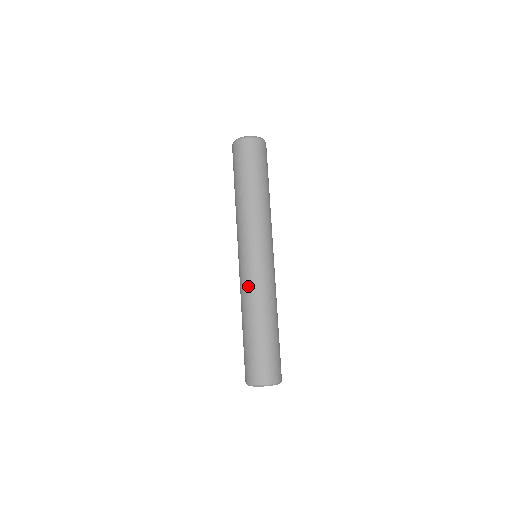
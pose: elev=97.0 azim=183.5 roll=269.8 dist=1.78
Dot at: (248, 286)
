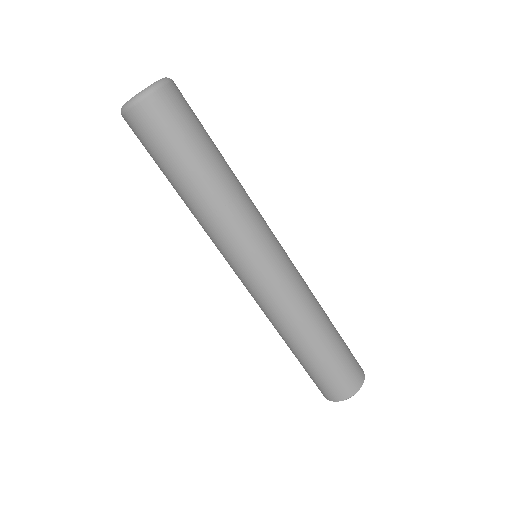
Dot at: (267, 308)
